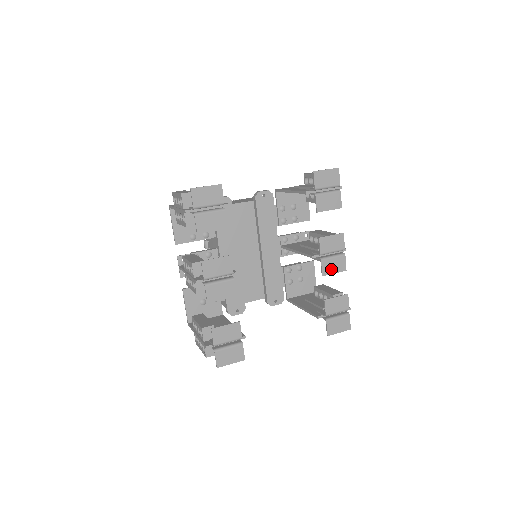
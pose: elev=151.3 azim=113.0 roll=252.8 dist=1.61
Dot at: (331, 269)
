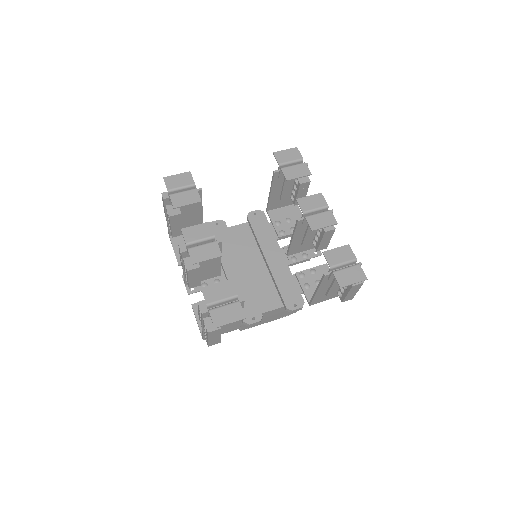
Dot at: (319, 224)
